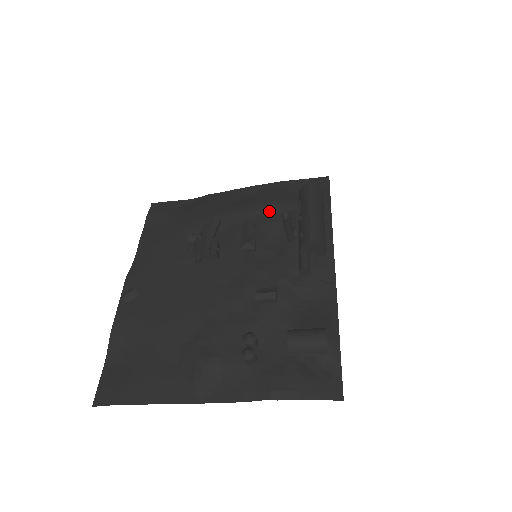
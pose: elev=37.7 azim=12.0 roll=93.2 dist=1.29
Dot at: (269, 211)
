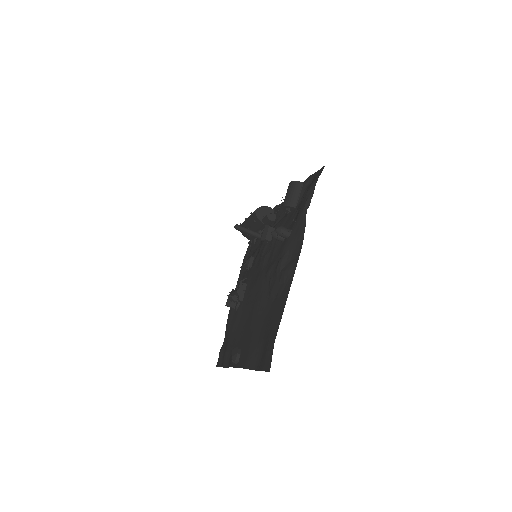
Dot at: (246, 258)
